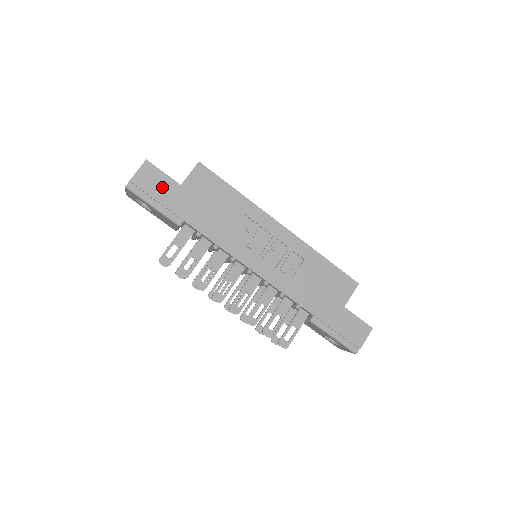
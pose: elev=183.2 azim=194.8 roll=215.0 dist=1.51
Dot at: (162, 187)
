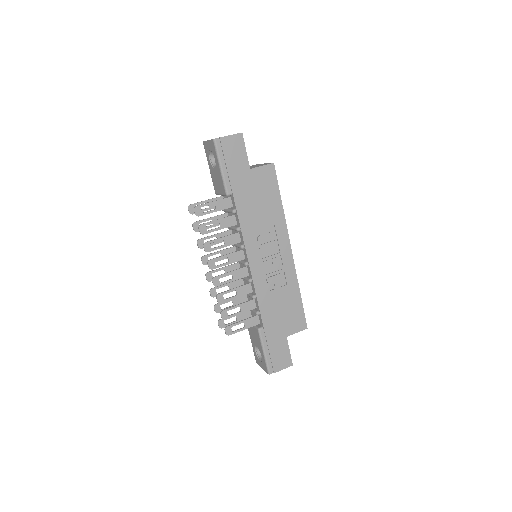
Dot at: (237, 160)
